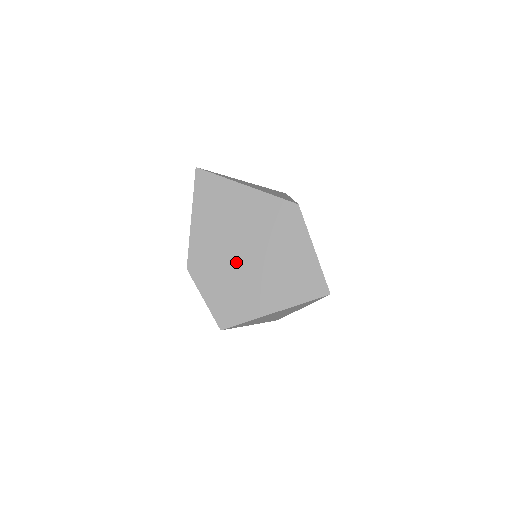
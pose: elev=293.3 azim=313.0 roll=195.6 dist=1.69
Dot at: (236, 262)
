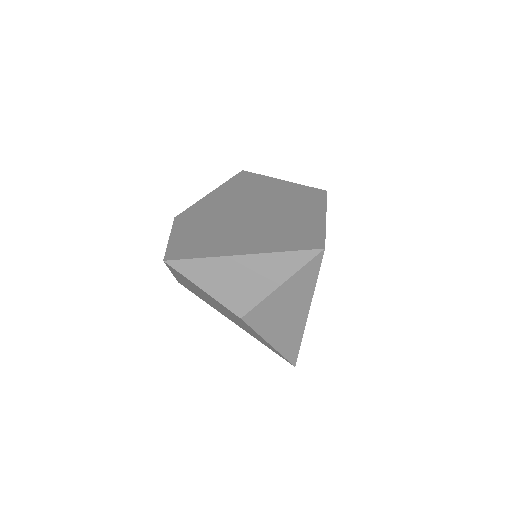
Dot at: (230, 217)
